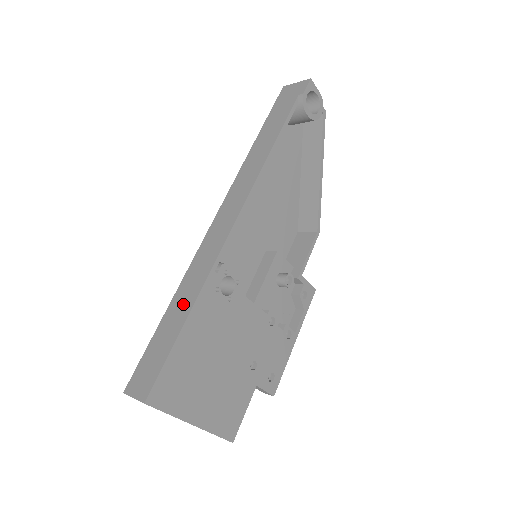
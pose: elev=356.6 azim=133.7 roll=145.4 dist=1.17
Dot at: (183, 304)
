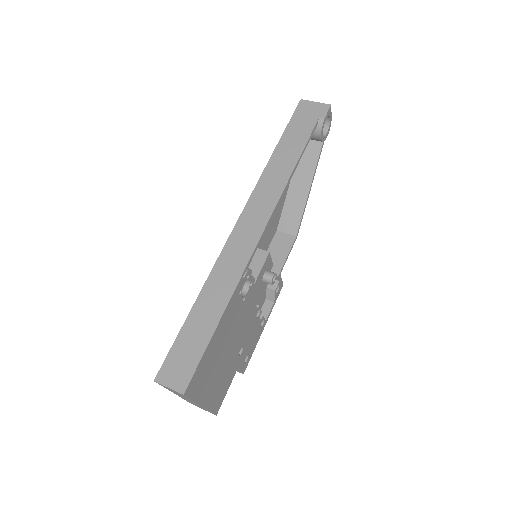
Dot at: (214, 304)
